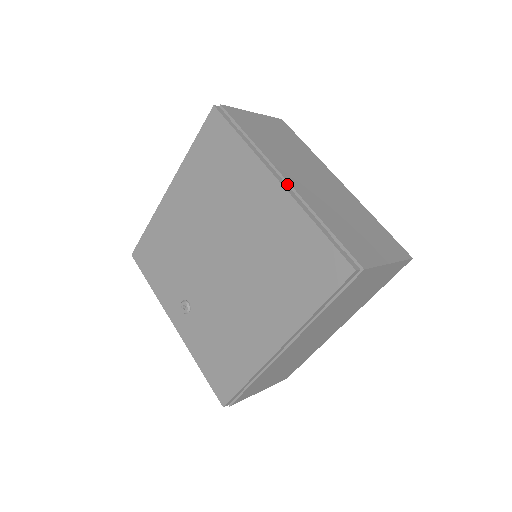
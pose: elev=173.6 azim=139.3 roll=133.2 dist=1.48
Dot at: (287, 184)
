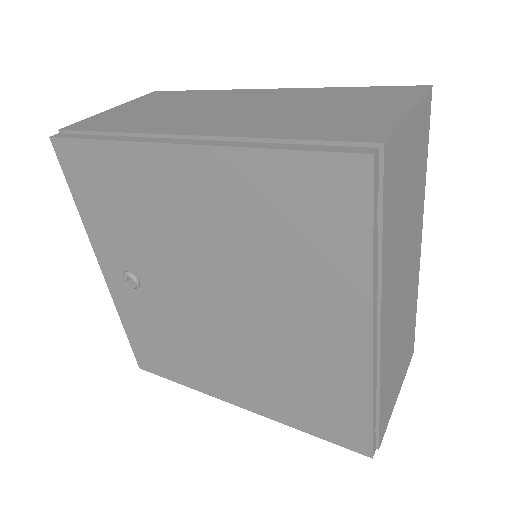
Dot at: (377, 339)
